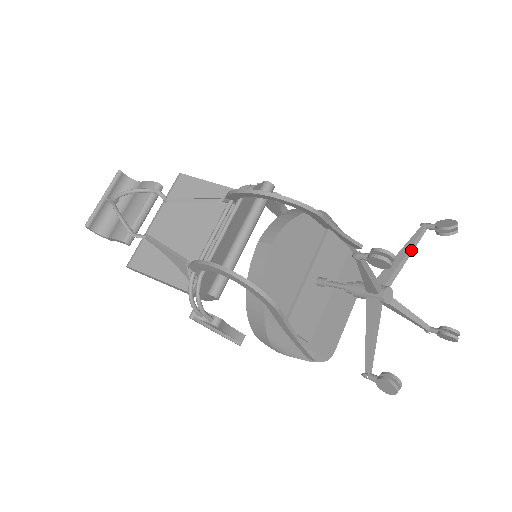
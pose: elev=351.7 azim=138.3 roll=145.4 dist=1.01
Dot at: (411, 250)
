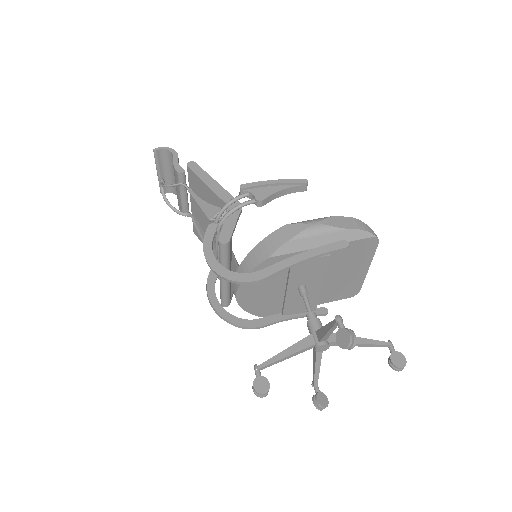
Dot at: (332, 330)
